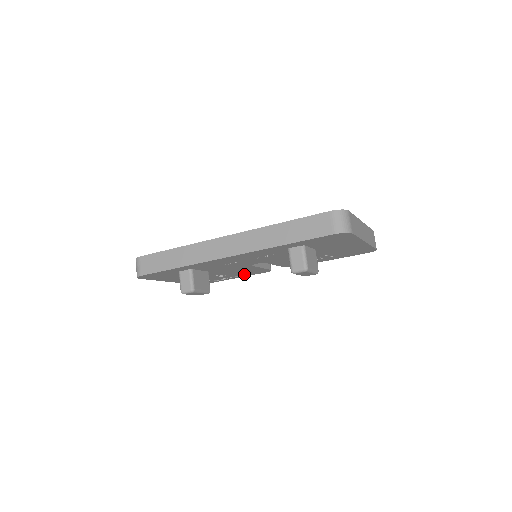
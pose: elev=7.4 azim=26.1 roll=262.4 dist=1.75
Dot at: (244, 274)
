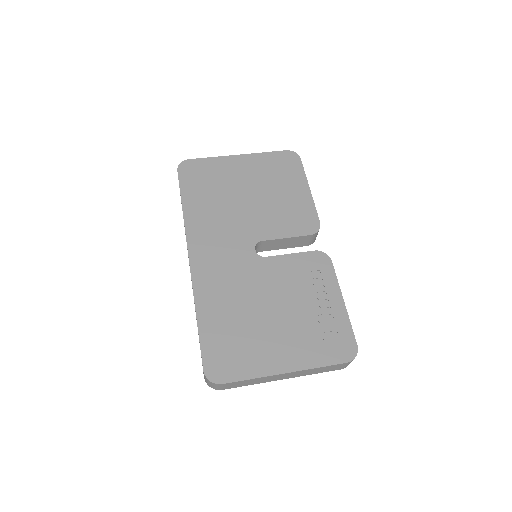
Dot at: occluded
